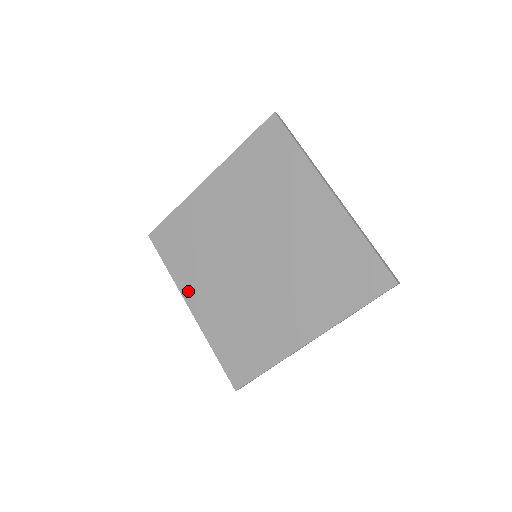
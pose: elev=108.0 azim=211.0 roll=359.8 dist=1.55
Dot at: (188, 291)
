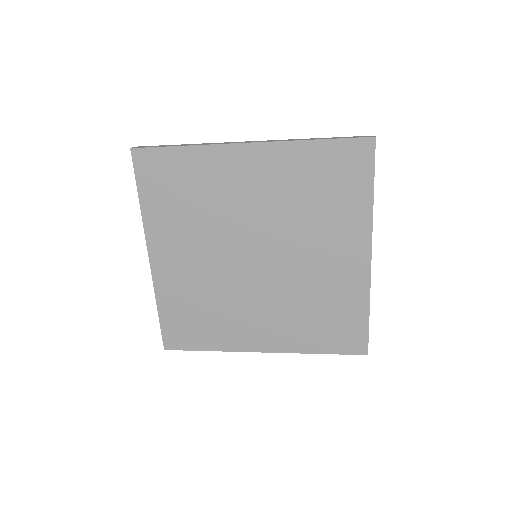
Dot at: (156, 241)
